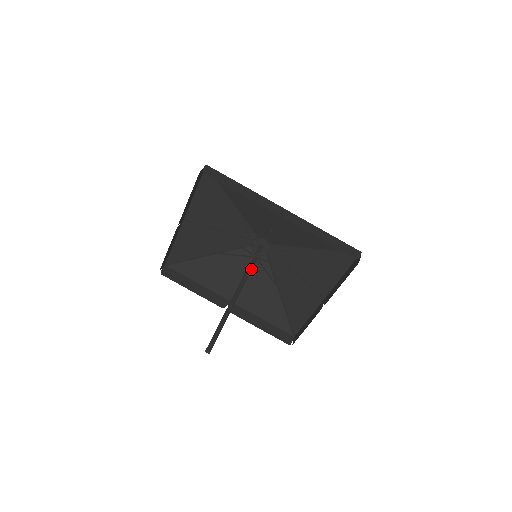
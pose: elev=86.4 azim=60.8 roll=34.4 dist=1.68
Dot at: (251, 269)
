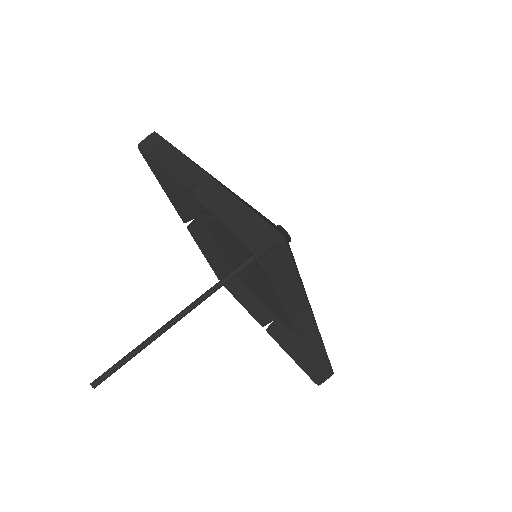
Dot at: (231, 278)
